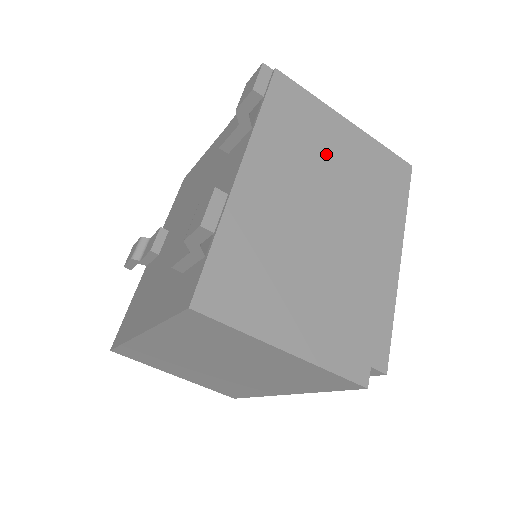
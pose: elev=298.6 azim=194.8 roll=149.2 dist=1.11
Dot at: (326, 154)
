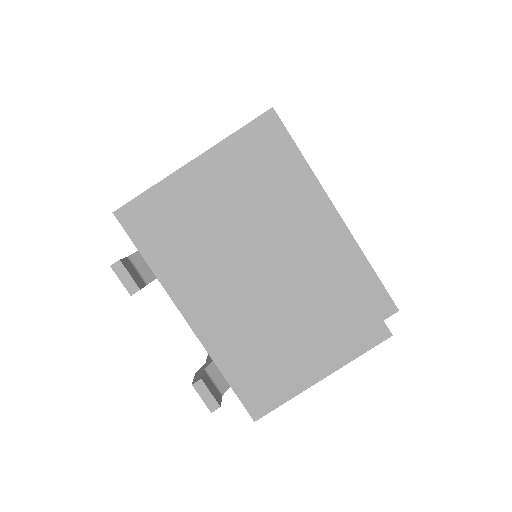
Dot at: (211, 220)
